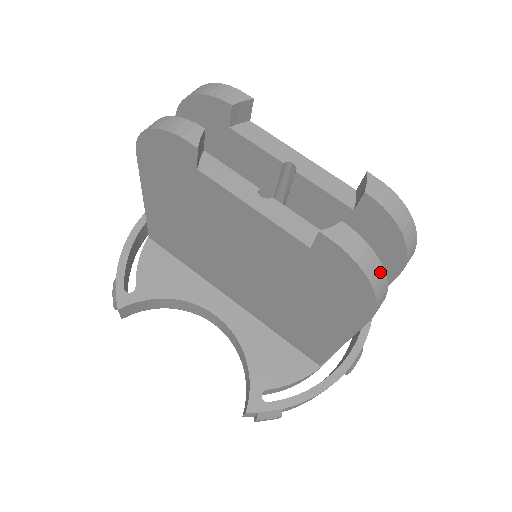
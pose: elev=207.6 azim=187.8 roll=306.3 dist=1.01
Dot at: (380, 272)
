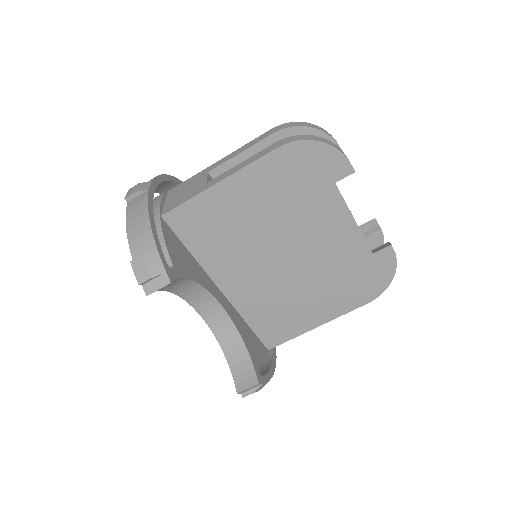
Dot at: occluded
